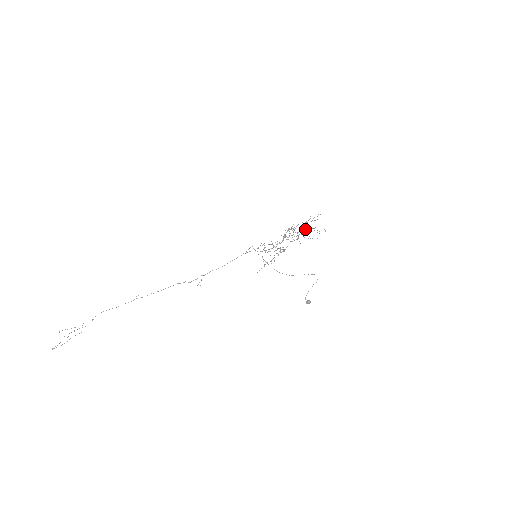
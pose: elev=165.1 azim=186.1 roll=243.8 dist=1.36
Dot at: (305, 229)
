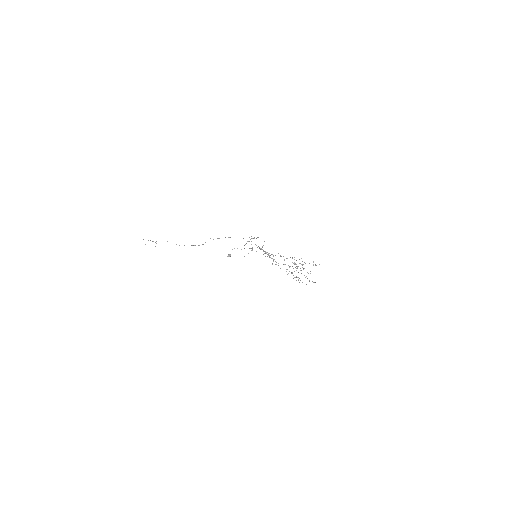
Dot at: (307, 278)
